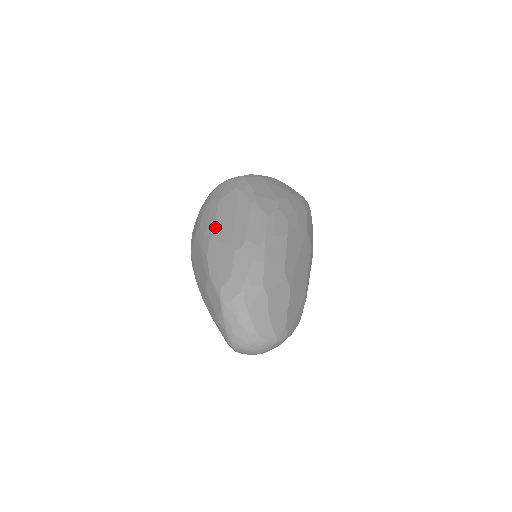
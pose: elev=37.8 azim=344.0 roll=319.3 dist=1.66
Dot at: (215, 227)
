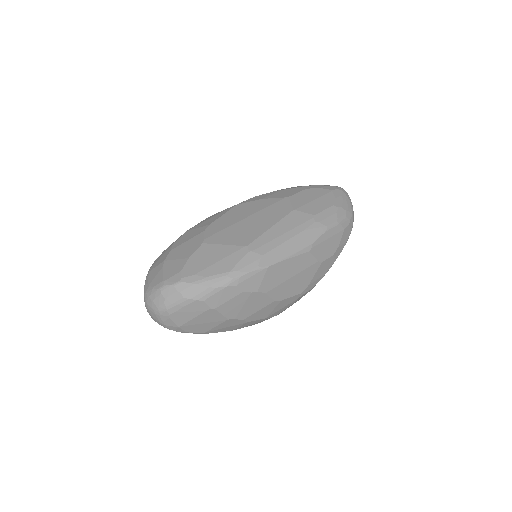
Dot at: occluded
